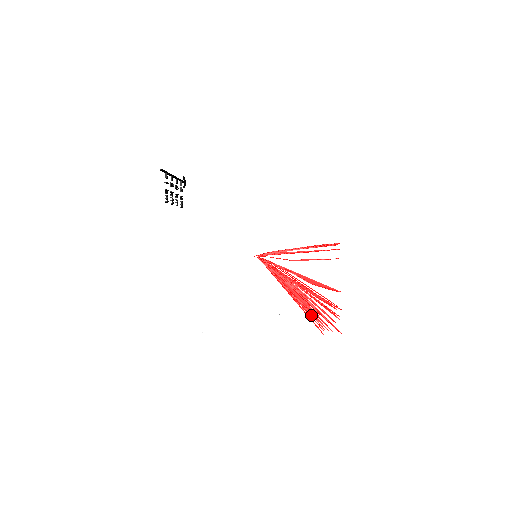
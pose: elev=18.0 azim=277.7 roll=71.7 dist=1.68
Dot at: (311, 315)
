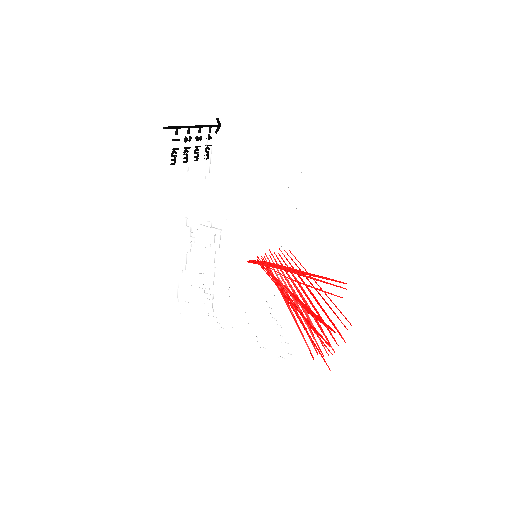
Dot at: occluded
